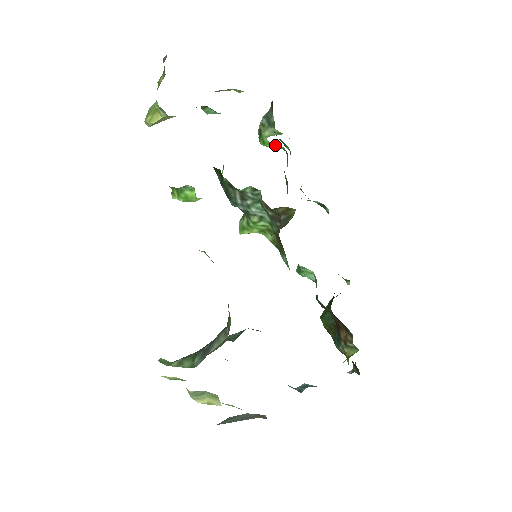
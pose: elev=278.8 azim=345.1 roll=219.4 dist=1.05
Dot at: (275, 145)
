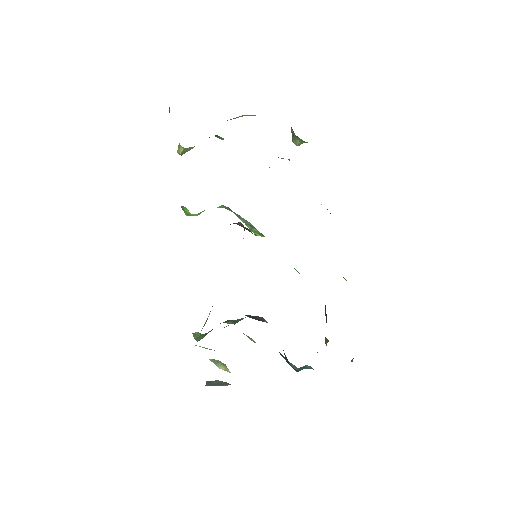
Dot at: (282, 158)
